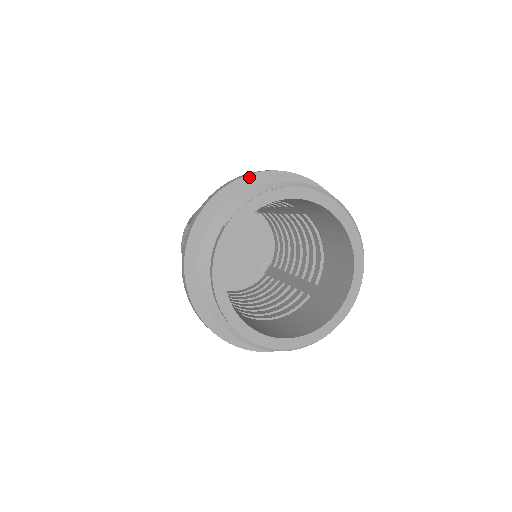
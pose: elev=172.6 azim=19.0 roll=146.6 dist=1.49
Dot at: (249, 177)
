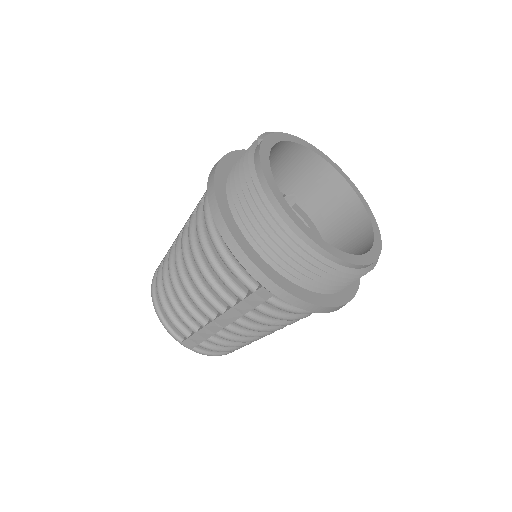
Dot at: occluded
